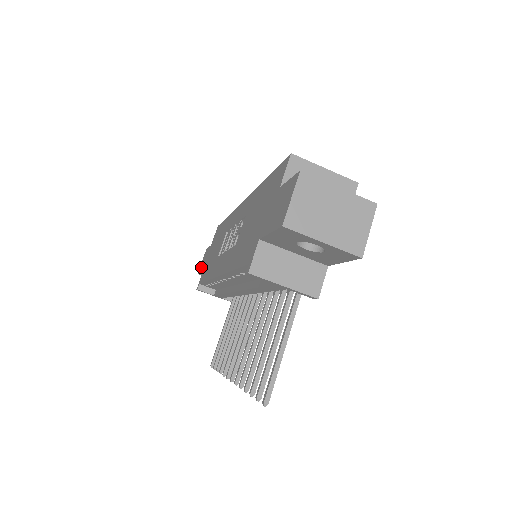
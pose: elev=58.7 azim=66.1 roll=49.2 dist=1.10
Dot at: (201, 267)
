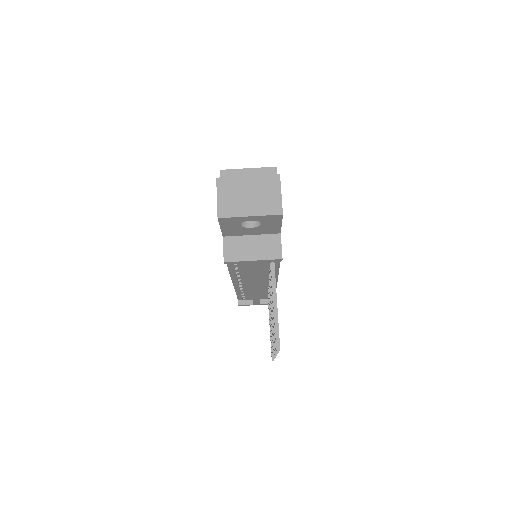
Dot at: occluded
